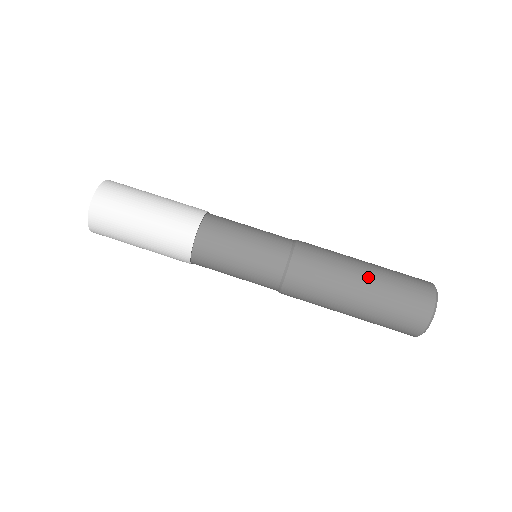
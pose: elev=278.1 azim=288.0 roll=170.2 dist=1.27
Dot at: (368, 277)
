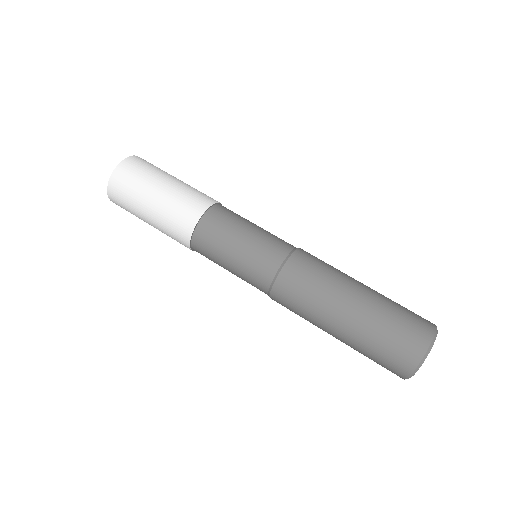
Dot at: (365, 294)
